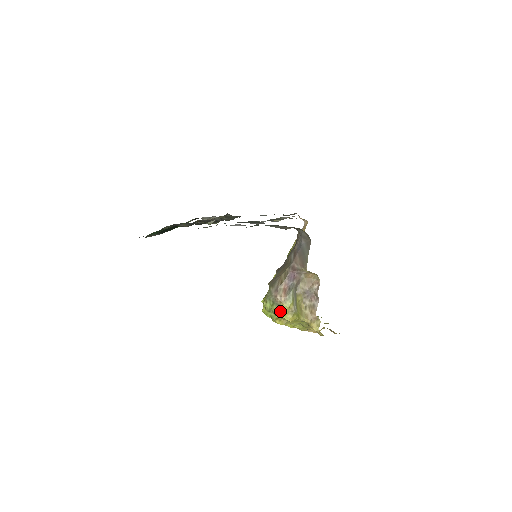
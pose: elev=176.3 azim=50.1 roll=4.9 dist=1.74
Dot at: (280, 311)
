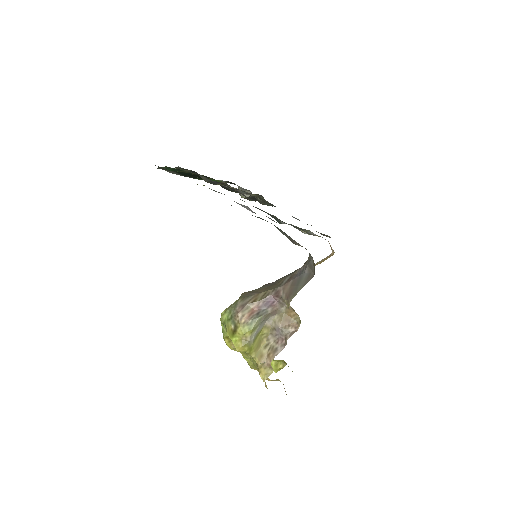
Dot at: (233, 331)
